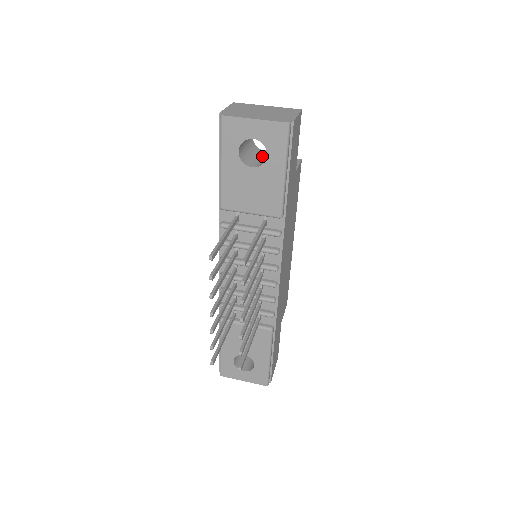
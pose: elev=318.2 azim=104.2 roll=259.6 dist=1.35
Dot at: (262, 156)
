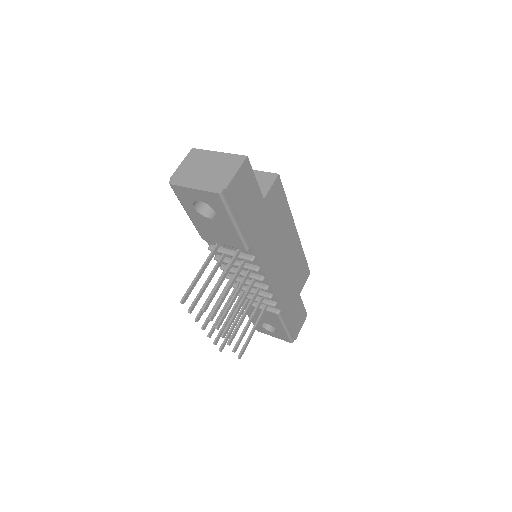
Dot at: occluded
